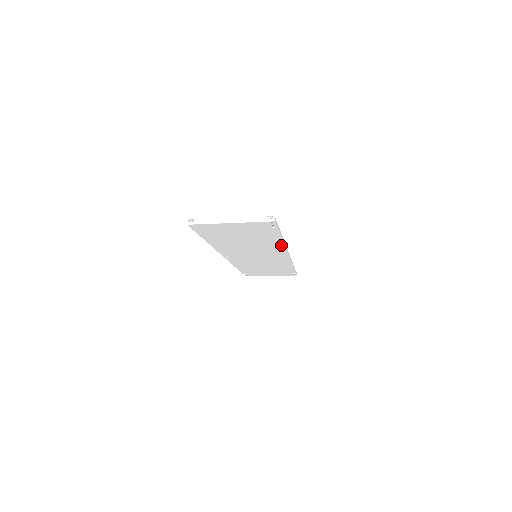
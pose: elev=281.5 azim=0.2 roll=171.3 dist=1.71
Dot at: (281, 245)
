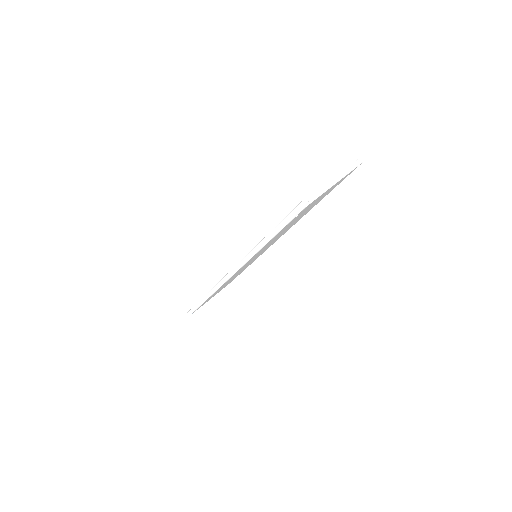
Dot at: occluded
